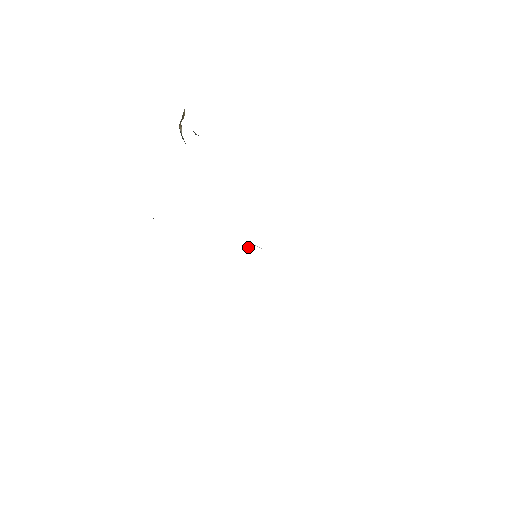
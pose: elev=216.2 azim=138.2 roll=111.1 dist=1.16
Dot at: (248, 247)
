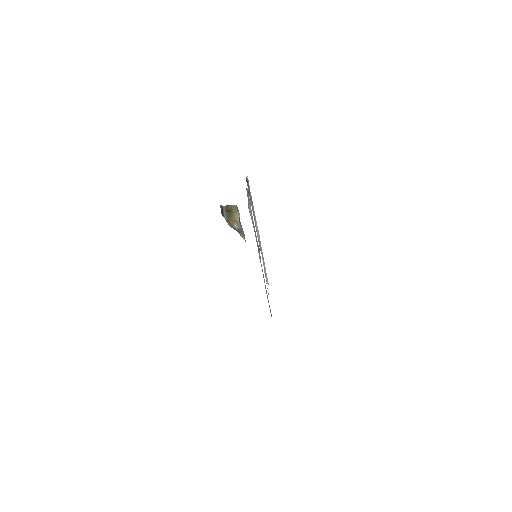
Dot at: occluded
